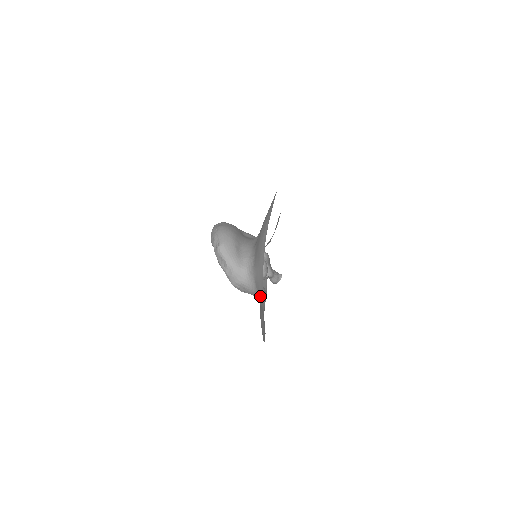
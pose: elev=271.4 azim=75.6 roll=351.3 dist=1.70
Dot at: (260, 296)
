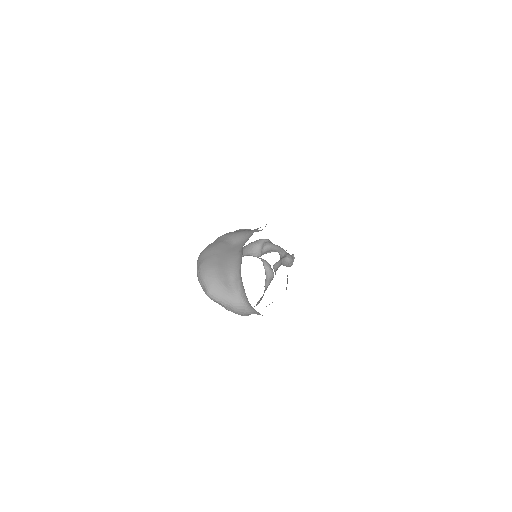
Dot at: occluded
